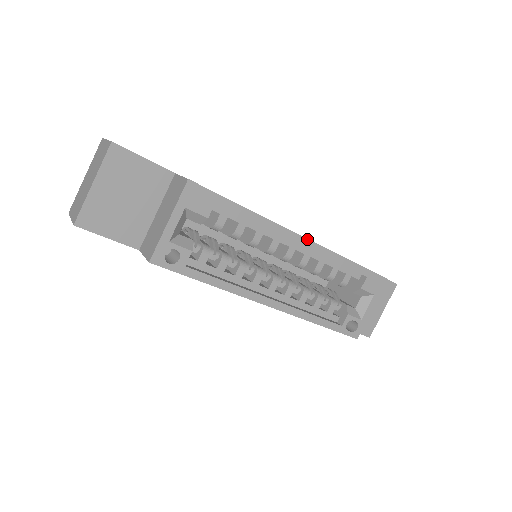
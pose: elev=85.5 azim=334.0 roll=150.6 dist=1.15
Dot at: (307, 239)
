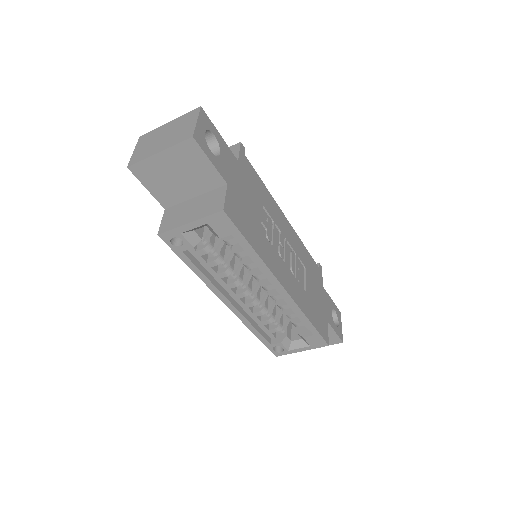
Dot at: (287, 292)
